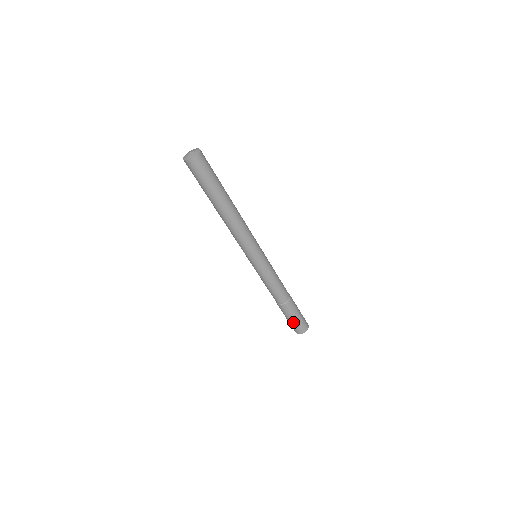
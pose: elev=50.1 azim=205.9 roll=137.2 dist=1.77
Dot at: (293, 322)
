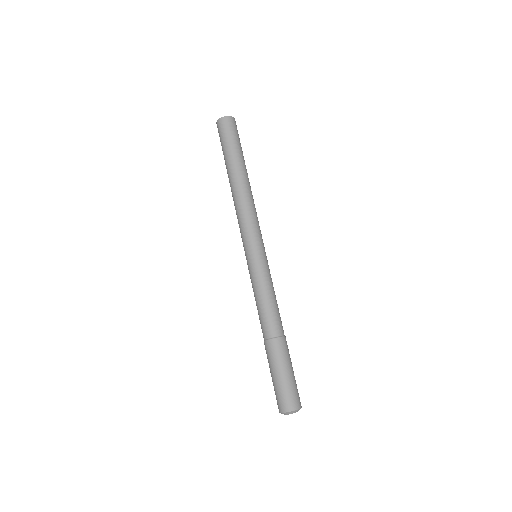
Dot at: (274, 382)
